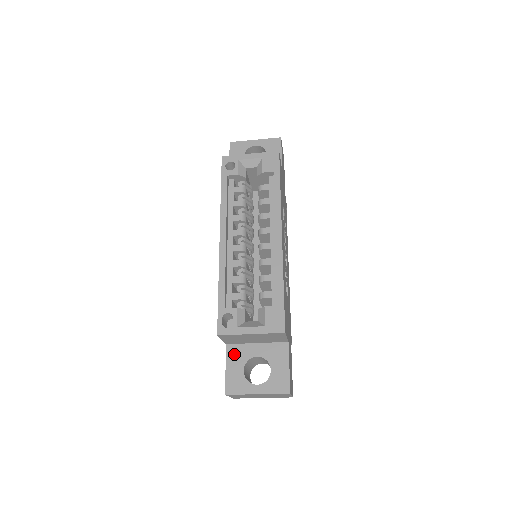
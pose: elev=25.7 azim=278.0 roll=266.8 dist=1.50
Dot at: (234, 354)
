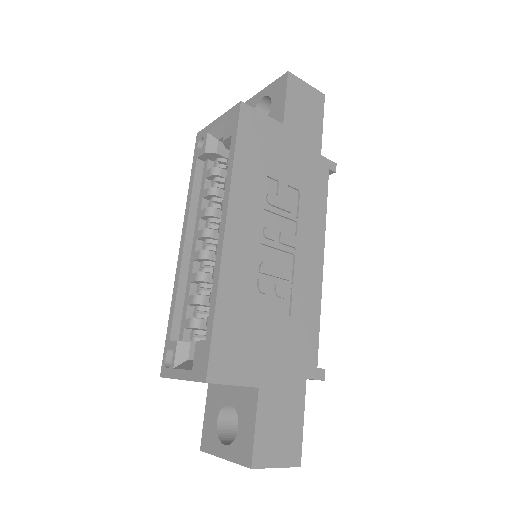
Dot at: (212, 397)
